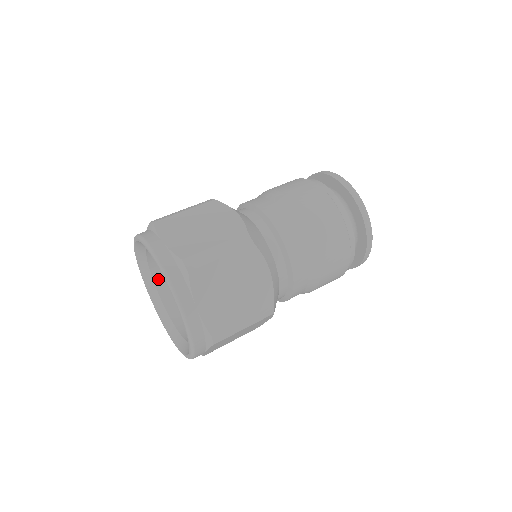
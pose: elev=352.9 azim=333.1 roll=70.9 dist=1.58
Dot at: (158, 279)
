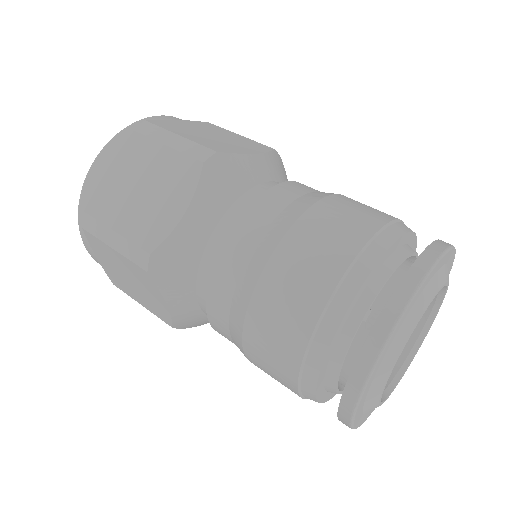
Dot at: occluded
